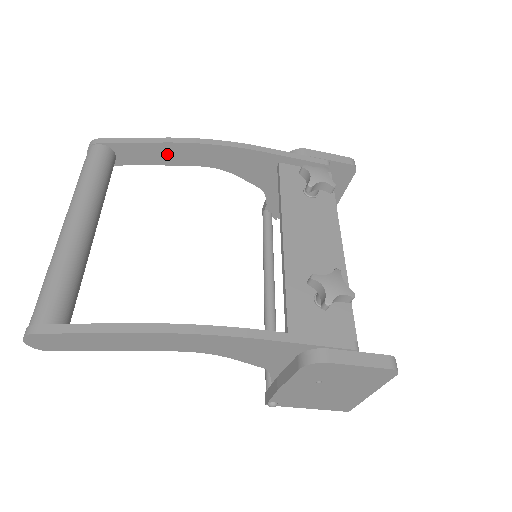
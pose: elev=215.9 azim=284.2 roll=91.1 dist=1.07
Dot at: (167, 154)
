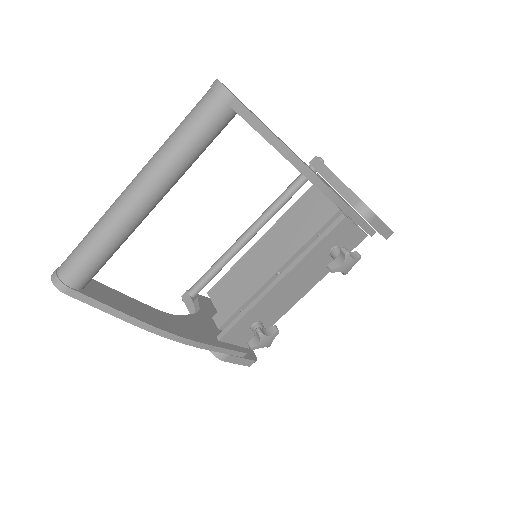
Dot at: occluded
